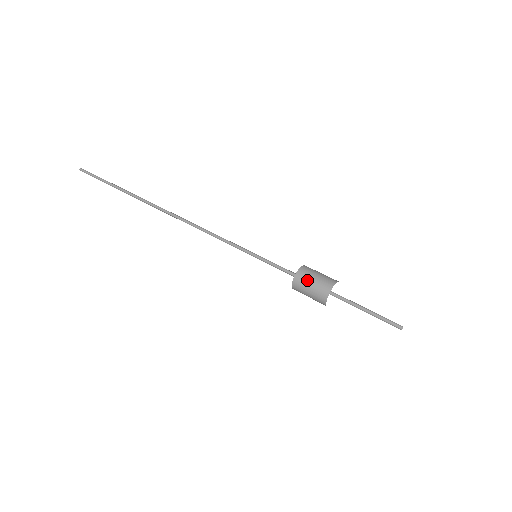
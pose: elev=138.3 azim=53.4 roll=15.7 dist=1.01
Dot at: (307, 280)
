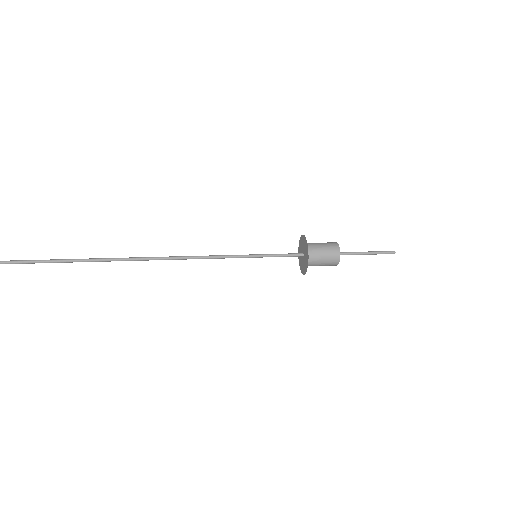
Dot at: (317, 245)
